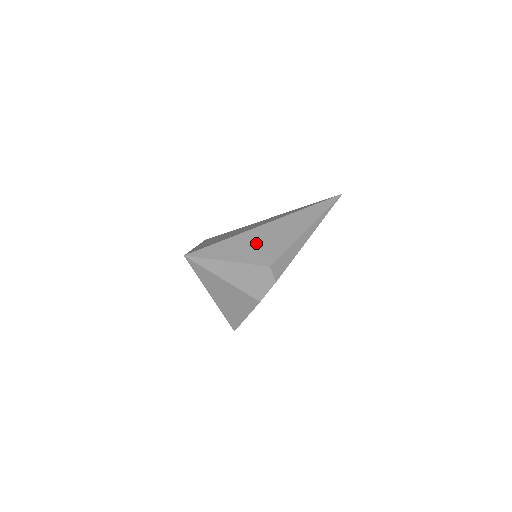
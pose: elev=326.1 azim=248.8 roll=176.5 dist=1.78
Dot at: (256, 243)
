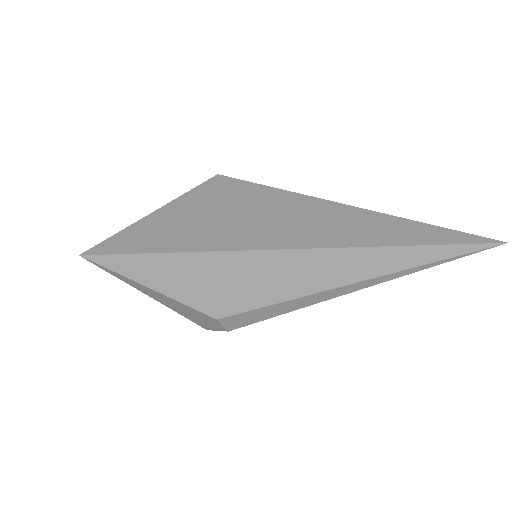
Dot at: (213, 276)
